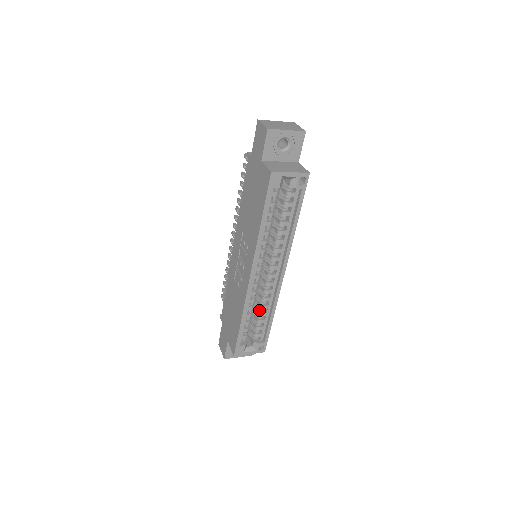
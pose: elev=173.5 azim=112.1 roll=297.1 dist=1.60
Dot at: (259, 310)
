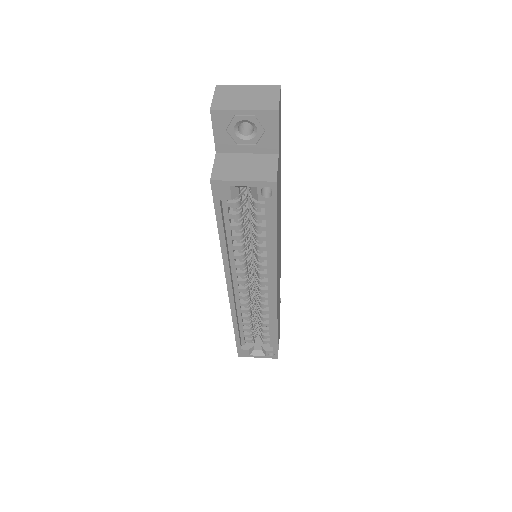
Dot at: (261, 319)
